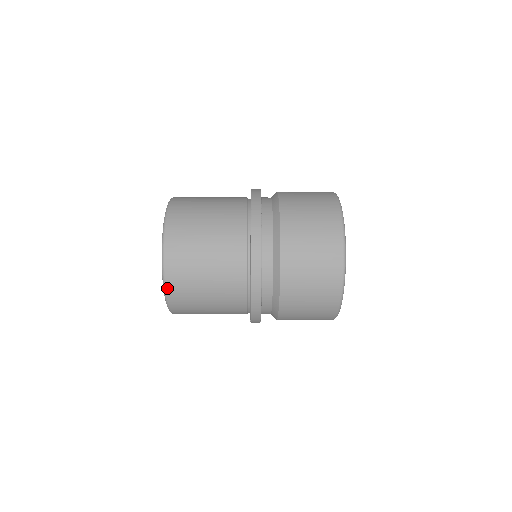
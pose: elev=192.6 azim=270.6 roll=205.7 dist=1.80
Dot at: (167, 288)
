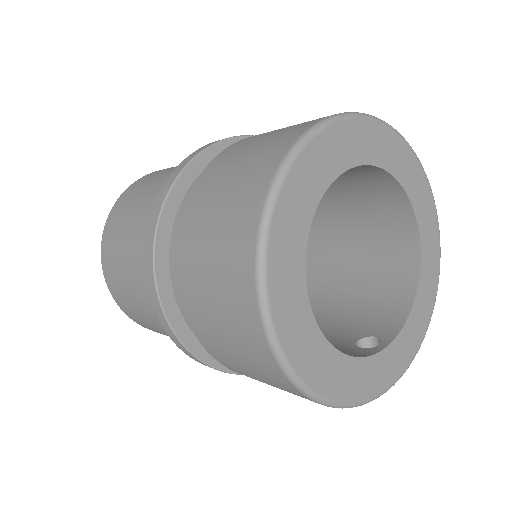
Dot at: (102, 247)
